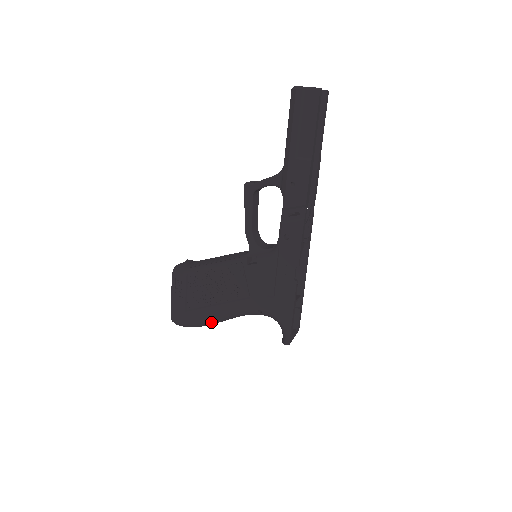
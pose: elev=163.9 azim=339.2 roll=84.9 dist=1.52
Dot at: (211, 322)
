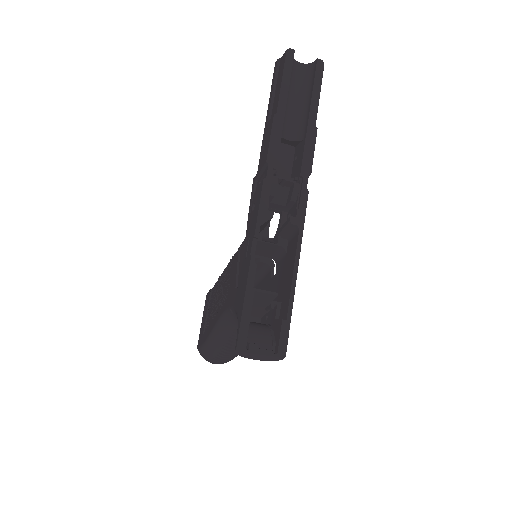
Dot at: (214, 344)
